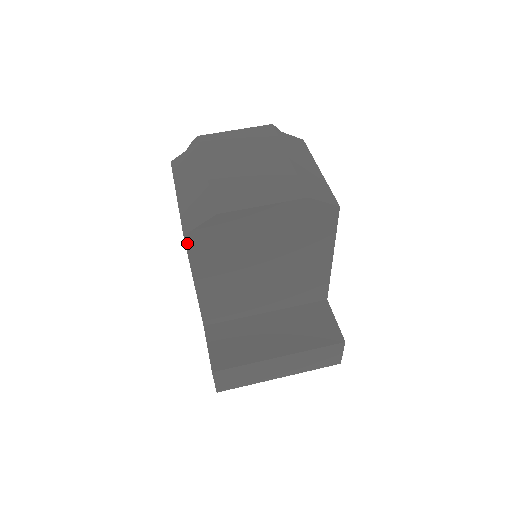
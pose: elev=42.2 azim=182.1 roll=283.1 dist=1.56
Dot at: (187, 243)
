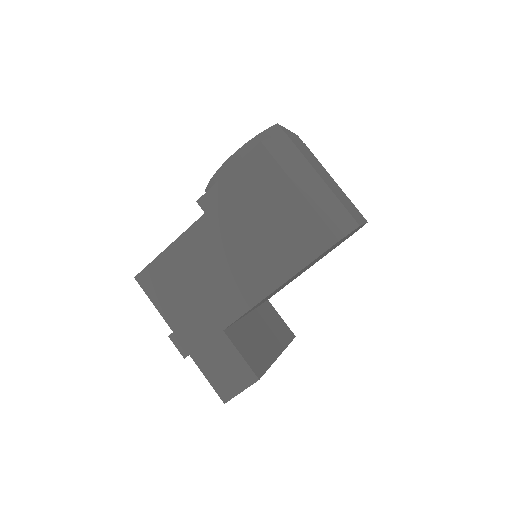
Dot at: (330, 247)
